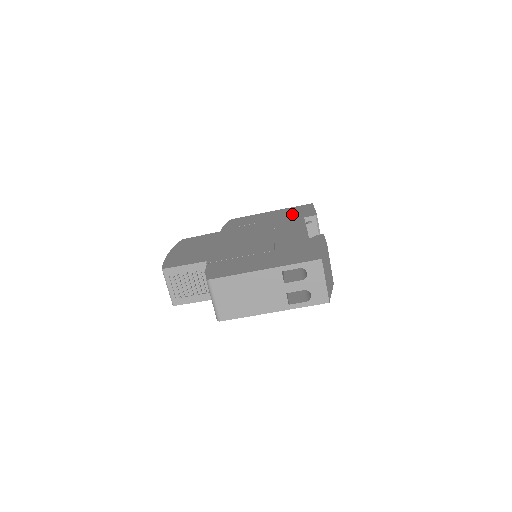
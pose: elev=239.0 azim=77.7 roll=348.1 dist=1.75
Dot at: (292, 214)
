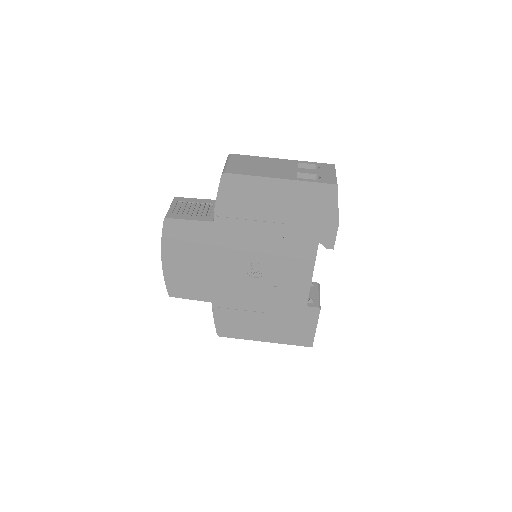
Dot at: occluded
